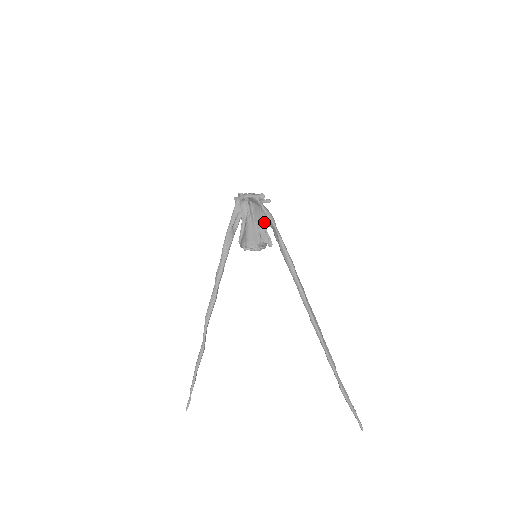
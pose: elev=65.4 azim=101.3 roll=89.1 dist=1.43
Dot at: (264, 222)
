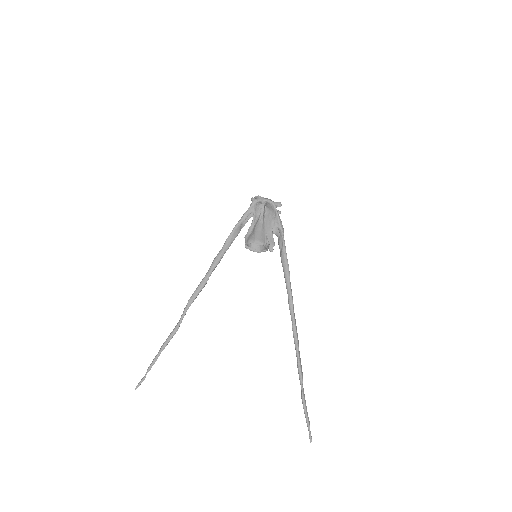
Dot at: occluded
